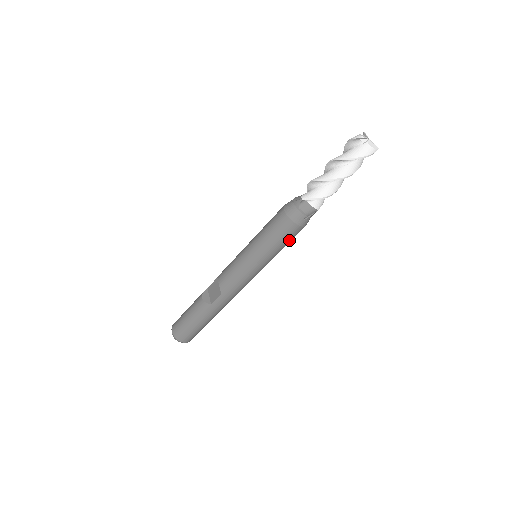
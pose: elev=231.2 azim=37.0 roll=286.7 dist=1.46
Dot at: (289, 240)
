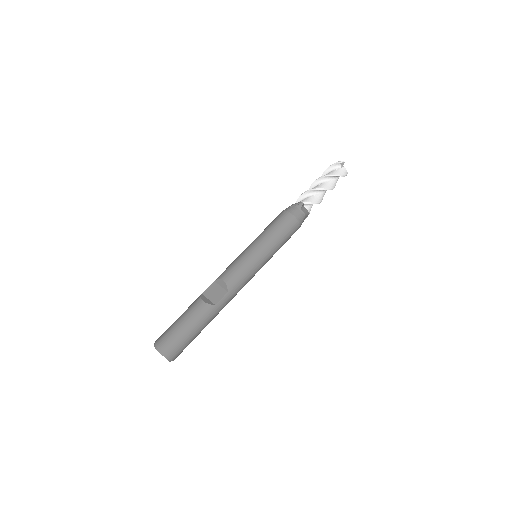
Dot at: (289, 238)
